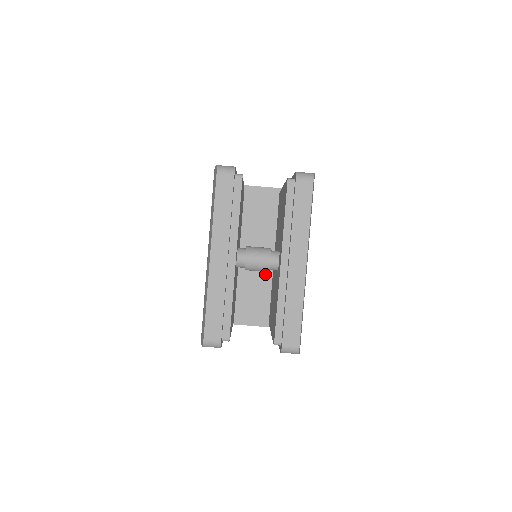
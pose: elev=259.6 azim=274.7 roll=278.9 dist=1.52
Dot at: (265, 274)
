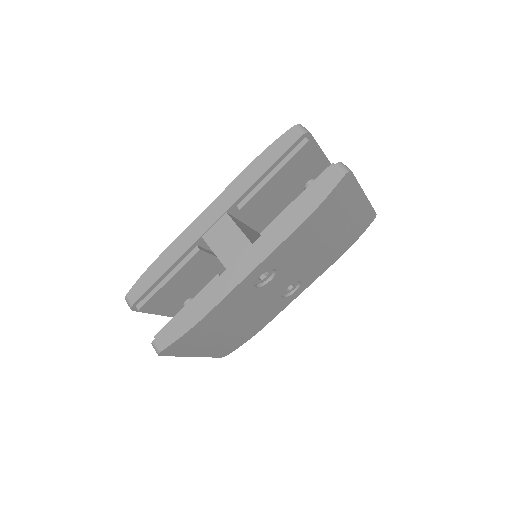
Dot at: occluded
